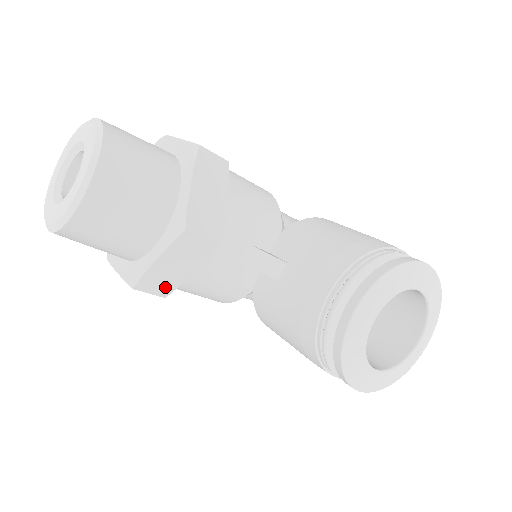
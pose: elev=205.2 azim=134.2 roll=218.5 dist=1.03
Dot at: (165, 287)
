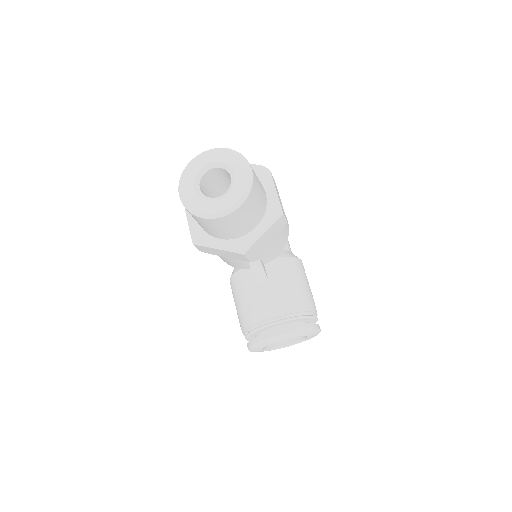
Dot at: (207, 251)
